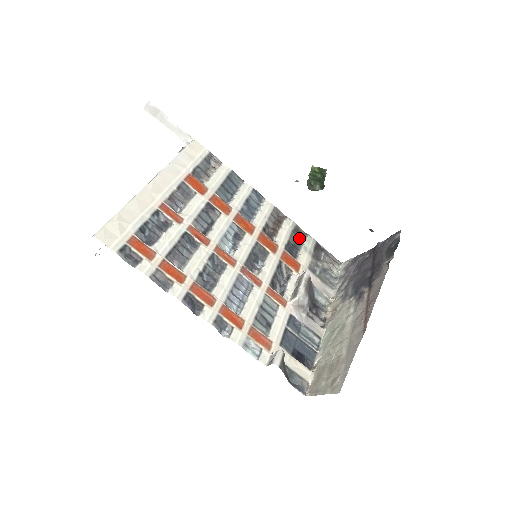
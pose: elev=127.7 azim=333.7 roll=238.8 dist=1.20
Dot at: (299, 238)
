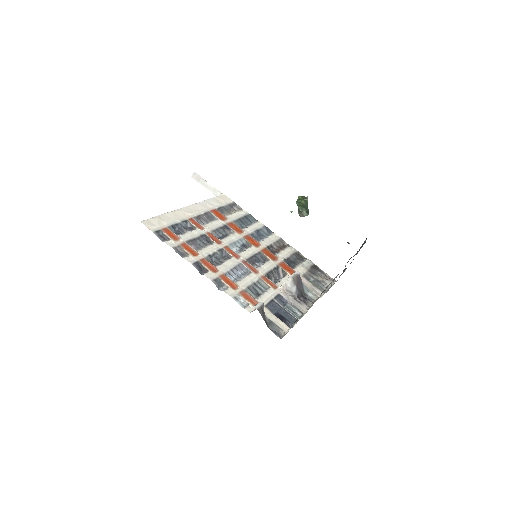
Dot at: (299, 259)
